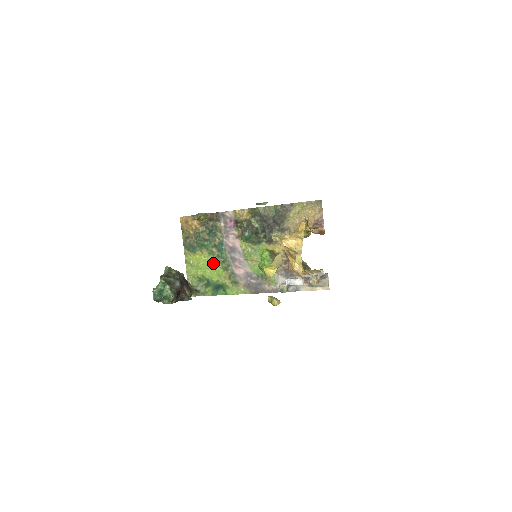
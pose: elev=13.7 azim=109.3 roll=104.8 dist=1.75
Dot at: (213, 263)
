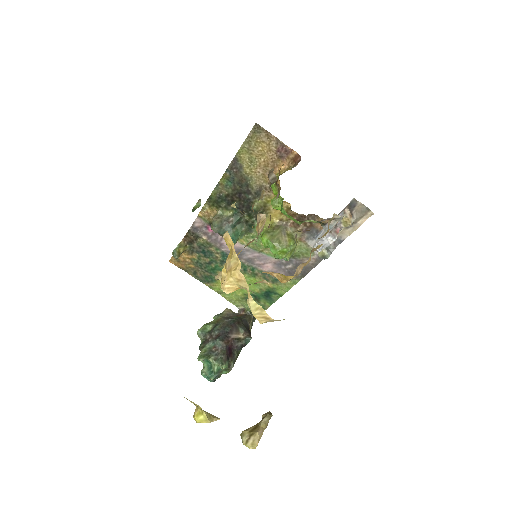
Dot at: occluded
